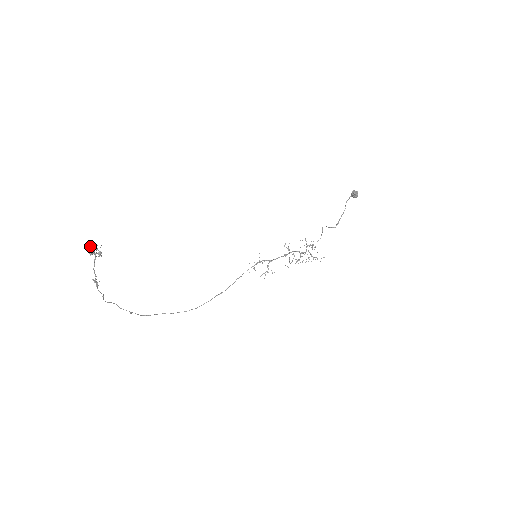
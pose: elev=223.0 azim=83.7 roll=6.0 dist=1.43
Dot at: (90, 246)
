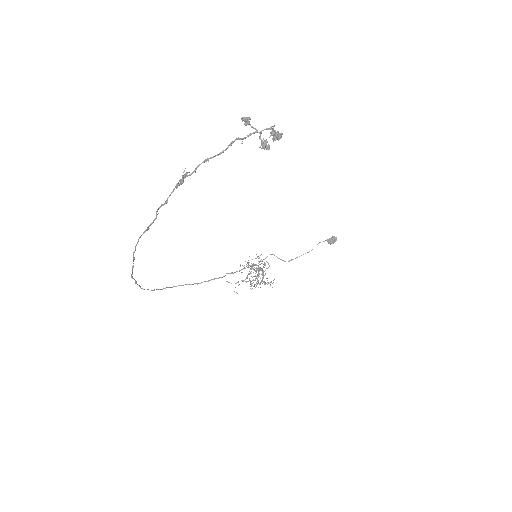
Dot at: (243, 118)
